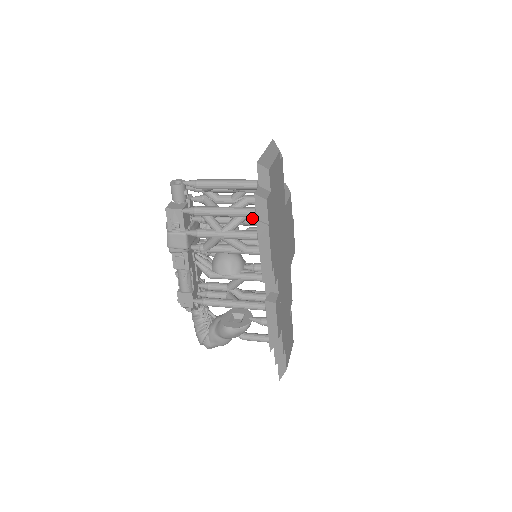
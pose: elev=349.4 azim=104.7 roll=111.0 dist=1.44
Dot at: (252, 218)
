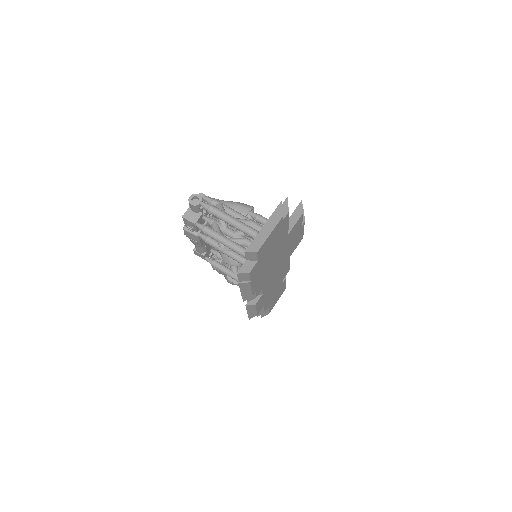
Dot at: occluded
